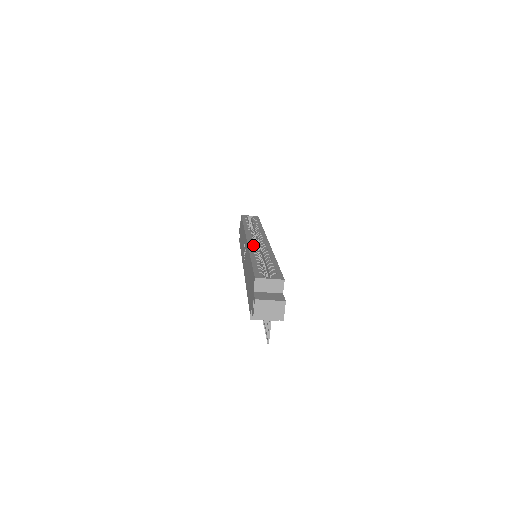
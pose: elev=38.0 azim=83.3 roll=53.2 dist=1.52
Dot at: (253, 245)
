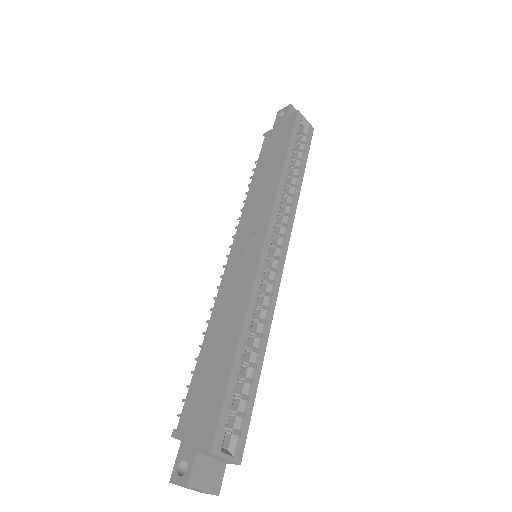
Dot at: (260, 284)
